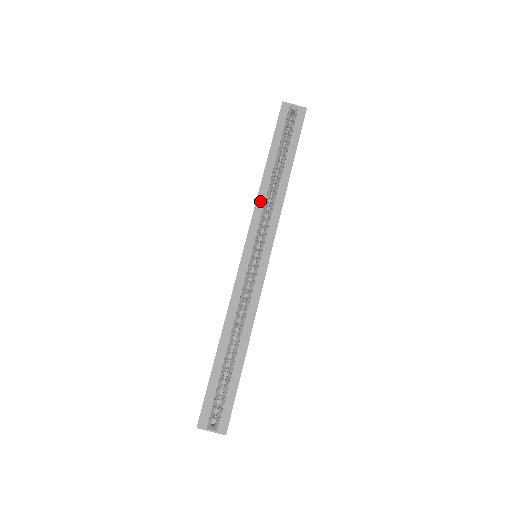
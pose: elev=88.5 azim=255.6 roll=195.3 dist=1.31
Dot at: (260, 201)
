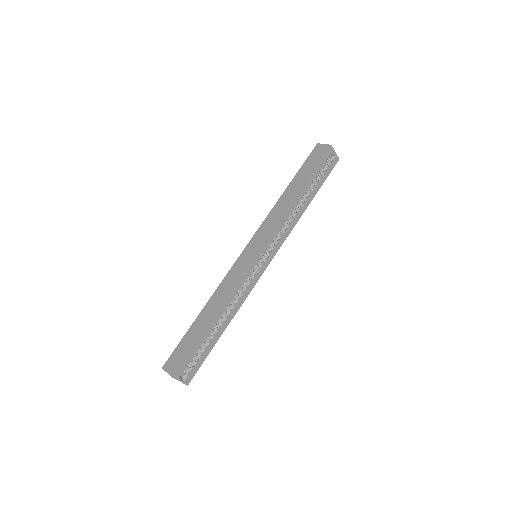
Dot at: (283, 219)
